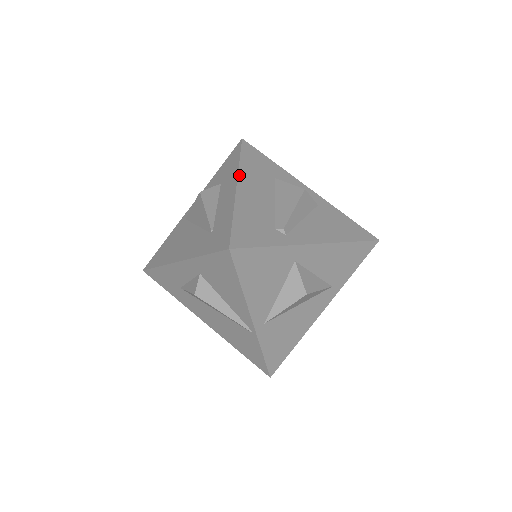
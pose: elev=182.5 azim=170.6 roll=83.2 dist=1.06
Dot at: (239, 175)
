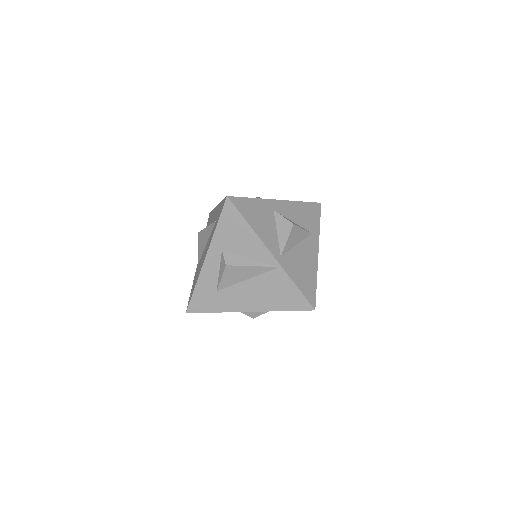
Dot at: occluded
